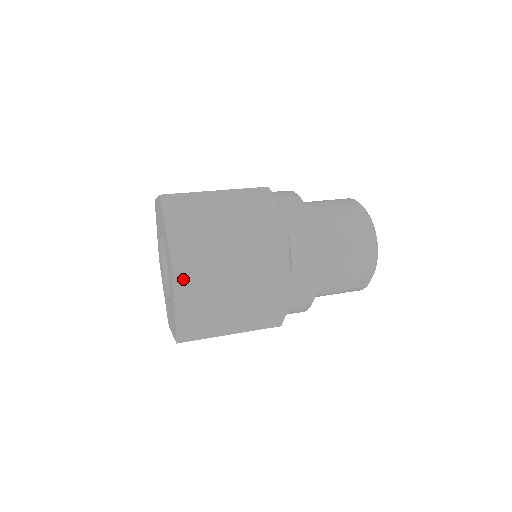
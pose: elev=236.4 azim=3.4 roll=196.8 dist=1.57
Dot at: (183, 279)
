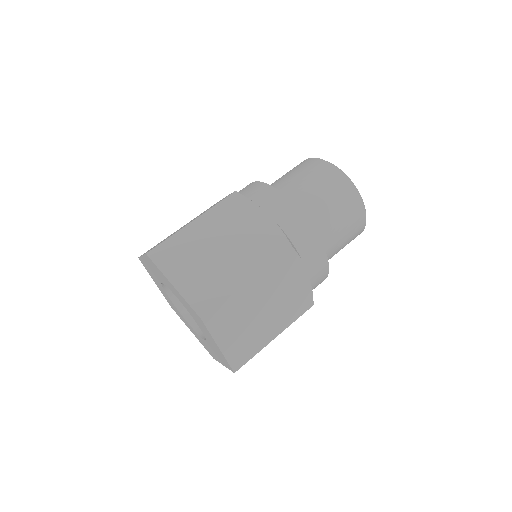
Dot at: (158, 253)
